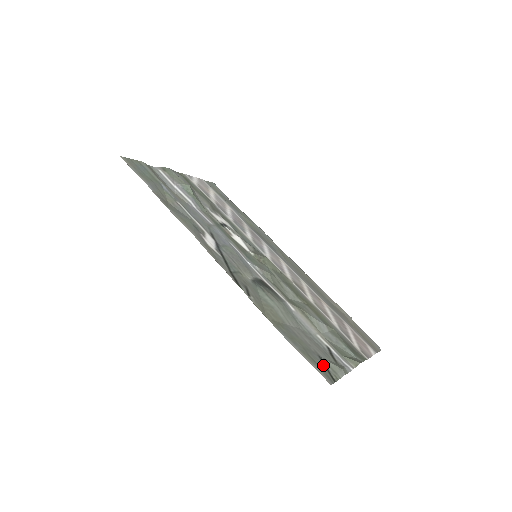
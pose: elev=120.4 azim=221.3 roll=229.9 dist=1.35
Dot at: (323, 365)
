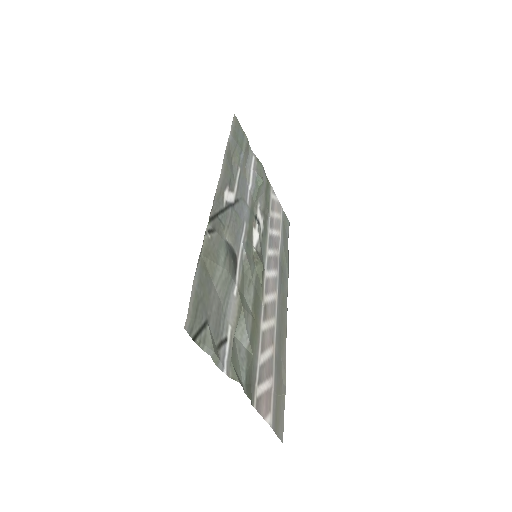
Dot at: (201, 324)
